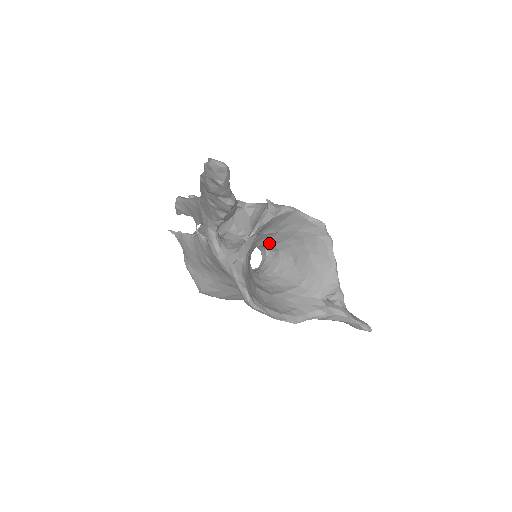
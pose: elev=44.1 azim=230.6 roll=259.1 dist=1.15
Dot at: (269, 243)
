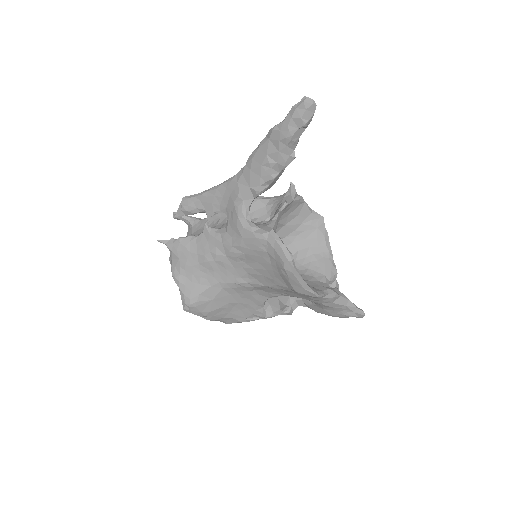
Dot at: occluded
